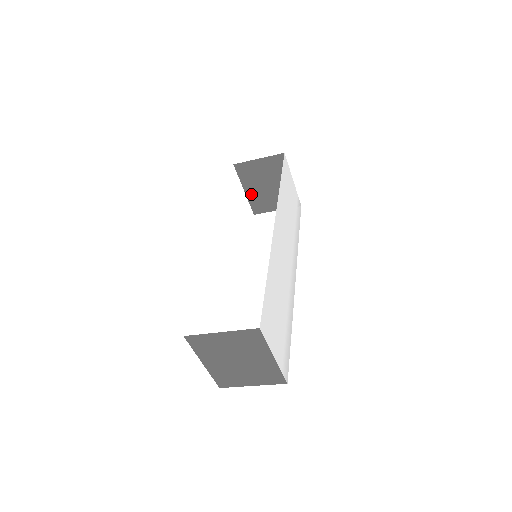
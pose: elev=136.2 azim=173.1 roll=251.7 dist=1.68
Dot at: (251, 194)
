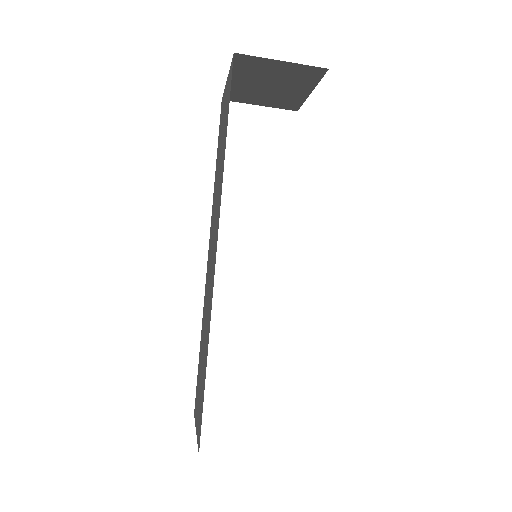
Dot at: (235, 84)
